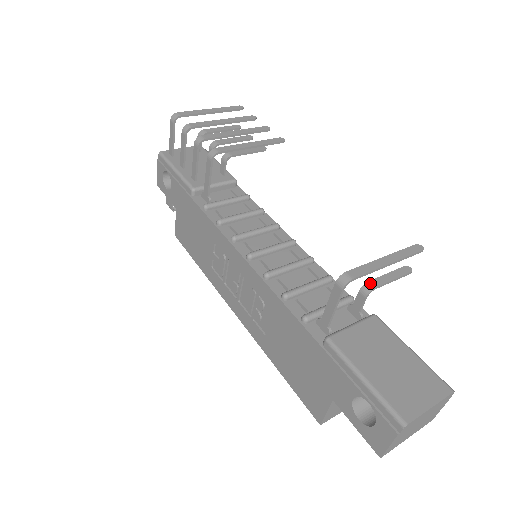
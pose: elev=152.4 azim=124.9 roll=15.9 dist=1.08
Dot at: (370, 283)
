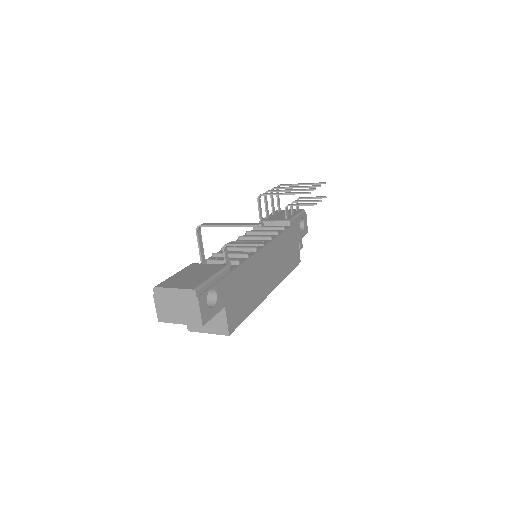
Dot at: (229, 242)
